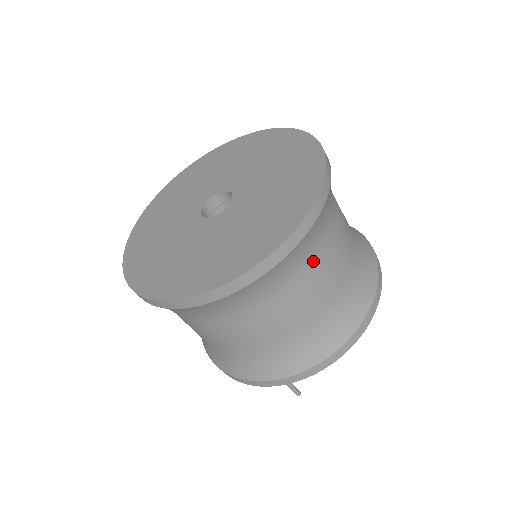
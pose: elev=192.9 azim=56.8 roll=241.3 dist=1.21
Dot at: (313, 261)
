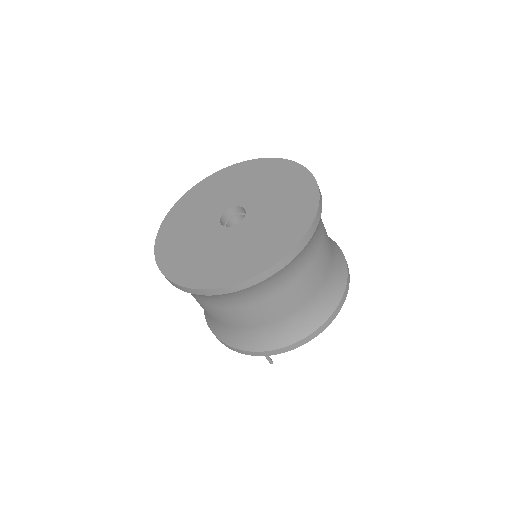
Dot at: (297, 274)
